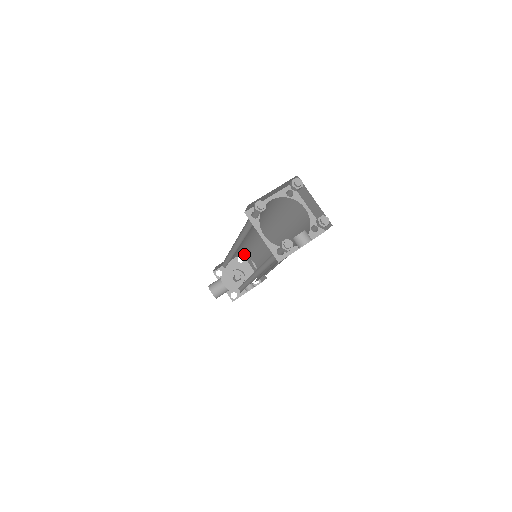
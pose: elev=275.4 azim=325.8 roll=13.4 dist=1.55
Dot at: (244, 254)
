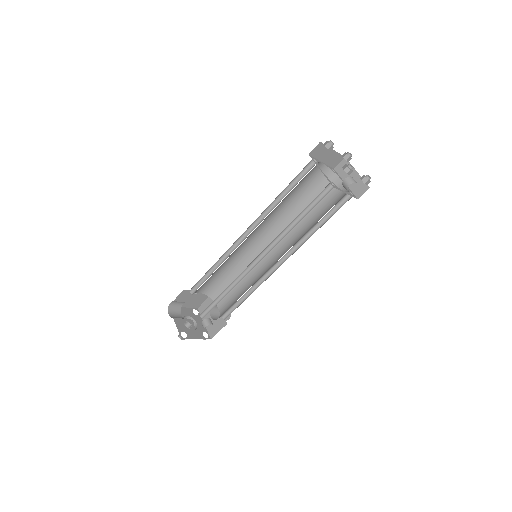
Dot at: (214, 291)
